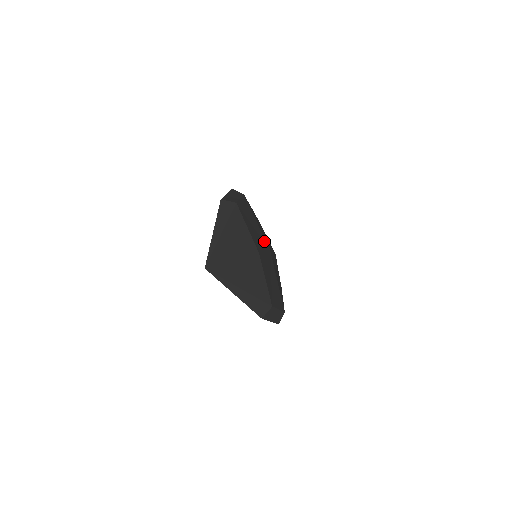
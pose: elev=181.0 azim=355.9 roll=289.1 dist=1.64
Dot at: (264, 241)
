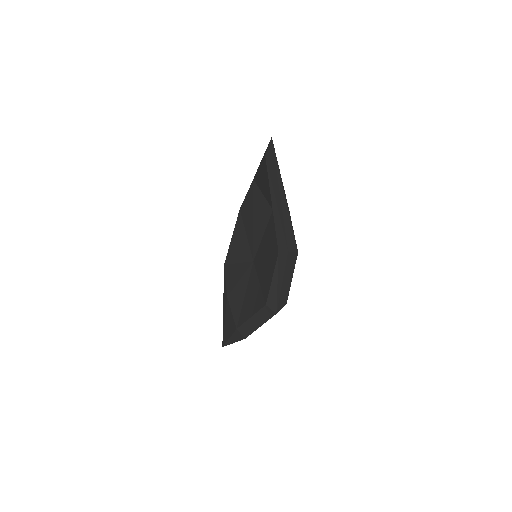
Dot at: occluded
